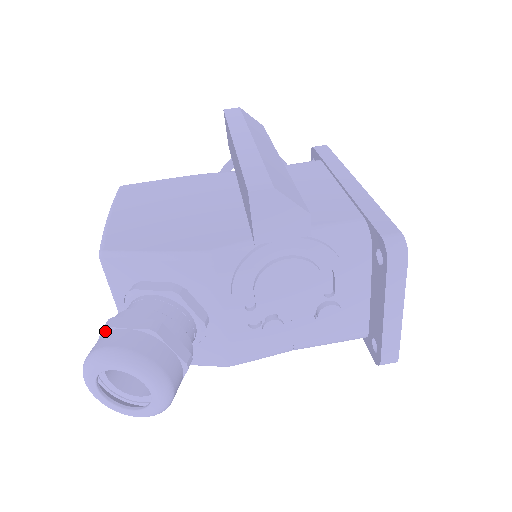
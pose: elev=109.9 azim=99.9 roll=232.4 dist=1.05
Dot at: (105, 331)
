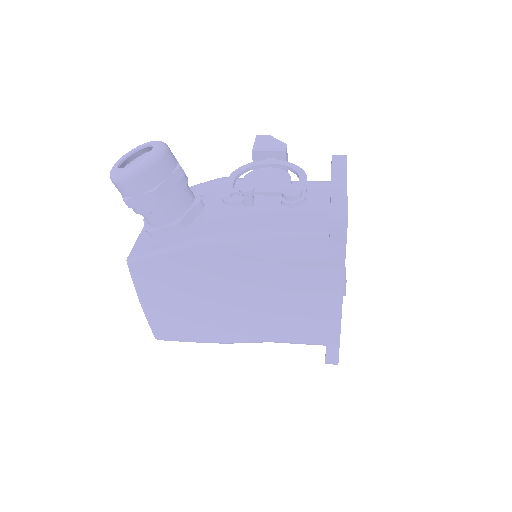
Dot at: occluded
